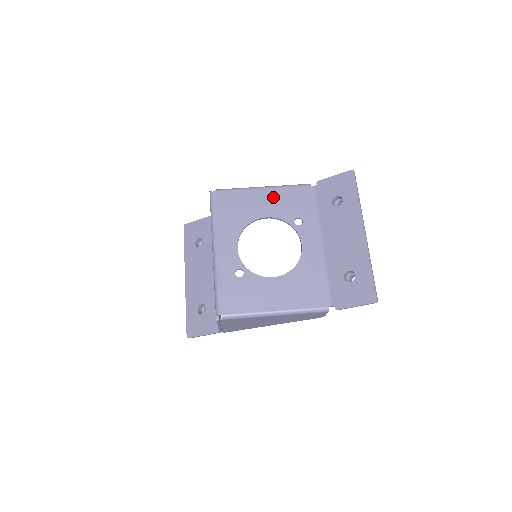
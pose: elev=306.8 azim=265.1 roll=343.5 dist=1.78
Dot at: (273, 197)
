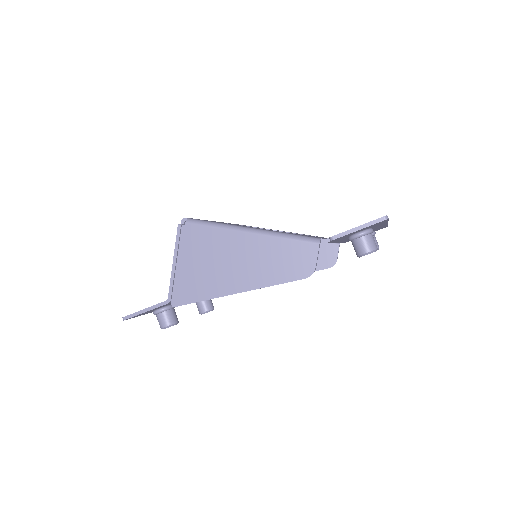
Dot at: (297, 233)
